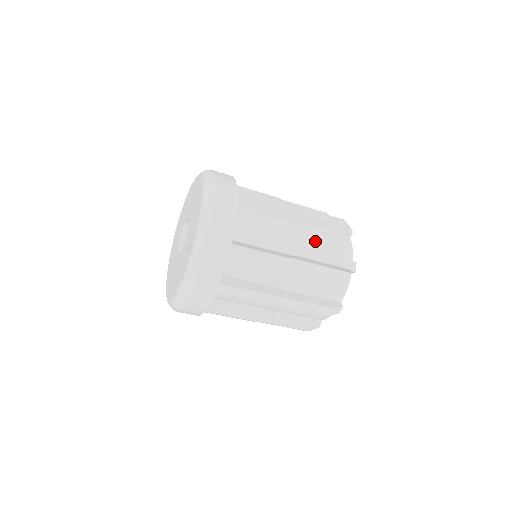
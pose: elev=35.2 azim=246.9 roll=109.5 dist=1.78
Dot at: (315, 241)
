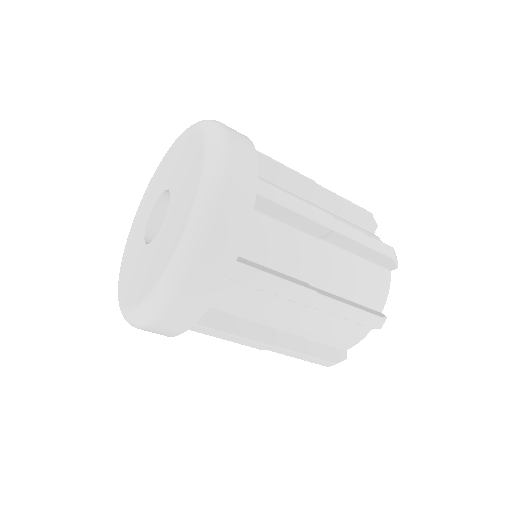
Dot at: (344, 277)
